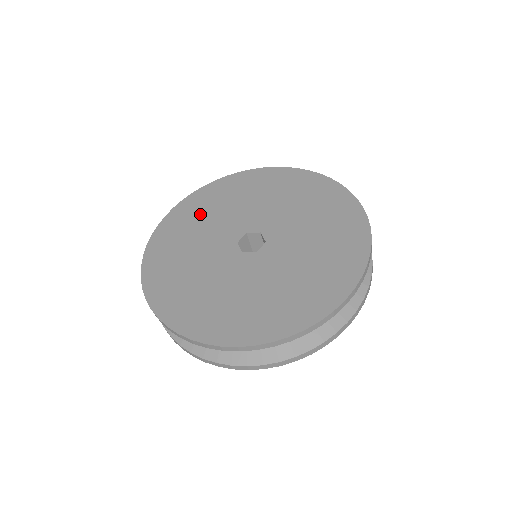
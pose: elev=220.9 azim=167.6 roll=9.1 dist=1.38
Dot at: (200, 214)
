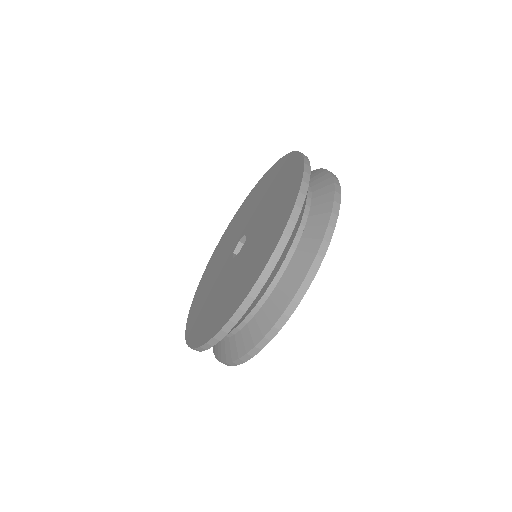
Dot at: (202, 299)
